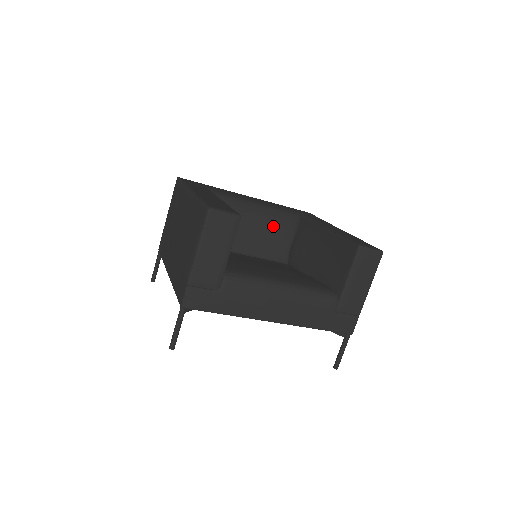
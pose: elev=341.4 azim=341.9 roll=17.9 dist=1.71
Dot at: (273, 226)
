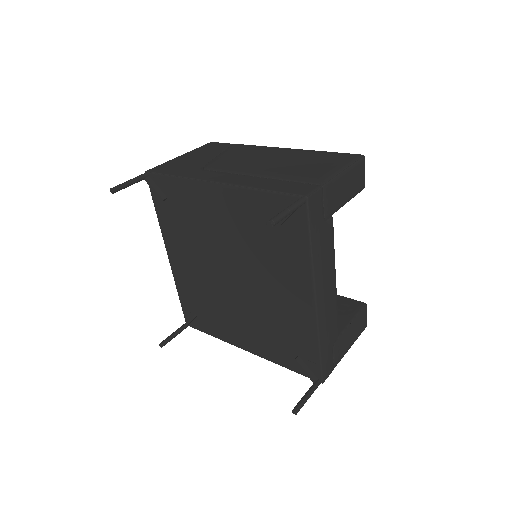
Dot at: occluded
